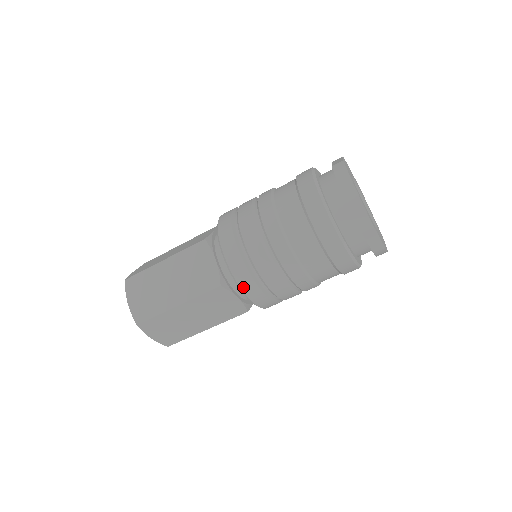
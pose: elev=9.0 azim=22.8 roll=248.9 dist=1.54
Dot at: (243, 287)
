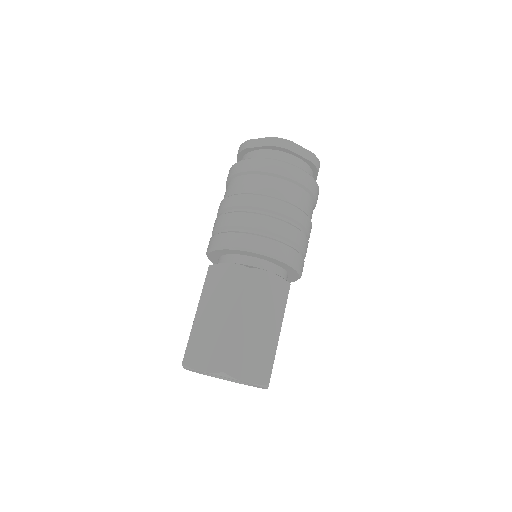
Dot at: (263, 250)
